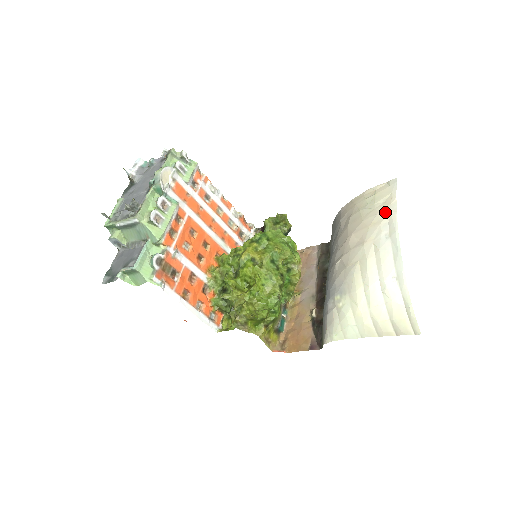
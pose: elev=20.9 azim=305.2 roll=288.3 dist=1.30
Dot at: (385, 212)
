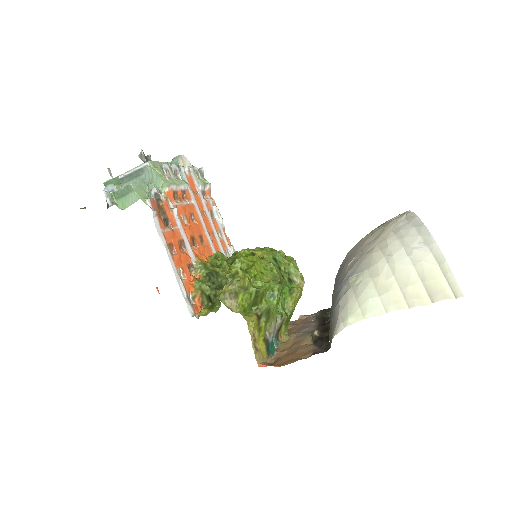
Dot at: (400, 216)
